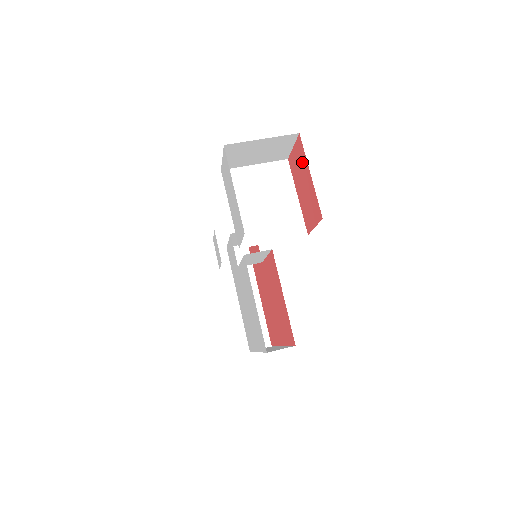
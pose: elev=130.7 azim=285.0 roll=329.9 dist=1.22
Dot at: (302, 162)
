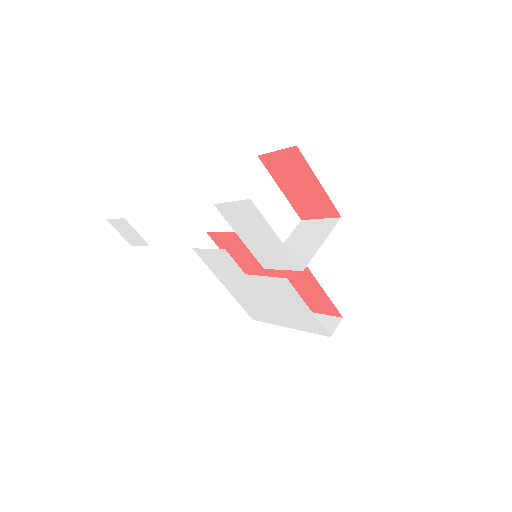
Dot at: (299, 169)
